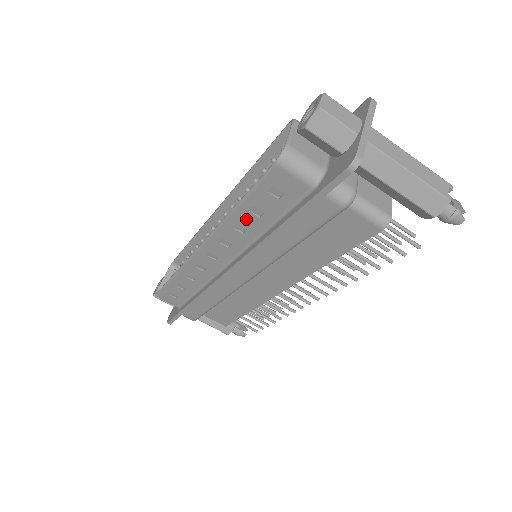
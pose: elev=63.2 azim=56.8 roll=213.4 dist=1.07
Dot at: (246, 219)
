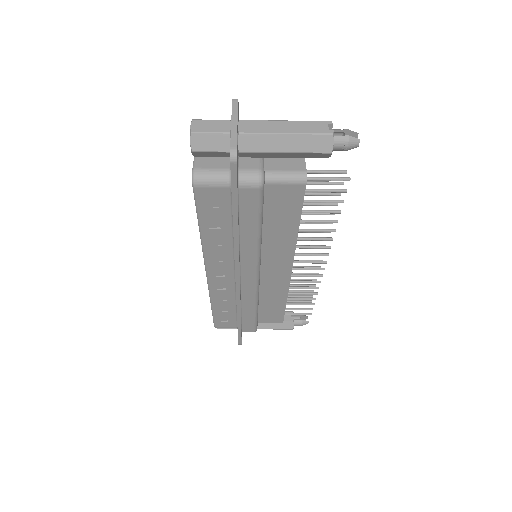
Dot at: (214, 235)
